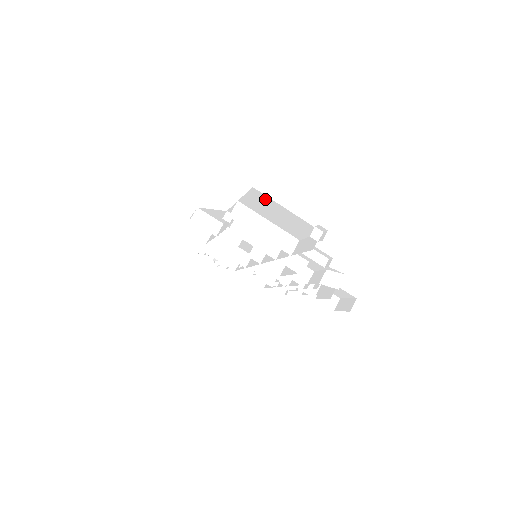
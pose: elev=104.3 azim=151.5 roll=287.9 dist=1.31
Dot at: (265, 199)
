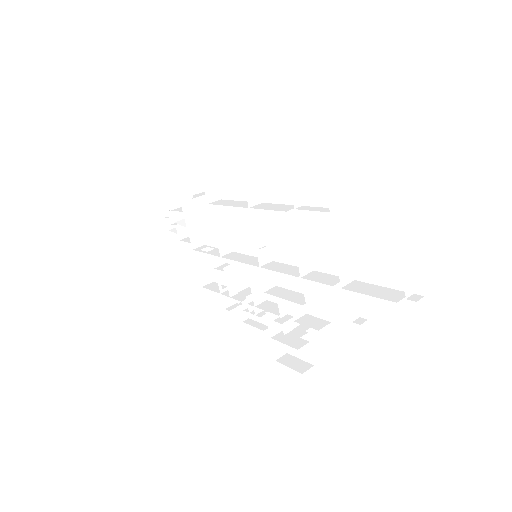
Dot at: (394, 221)
